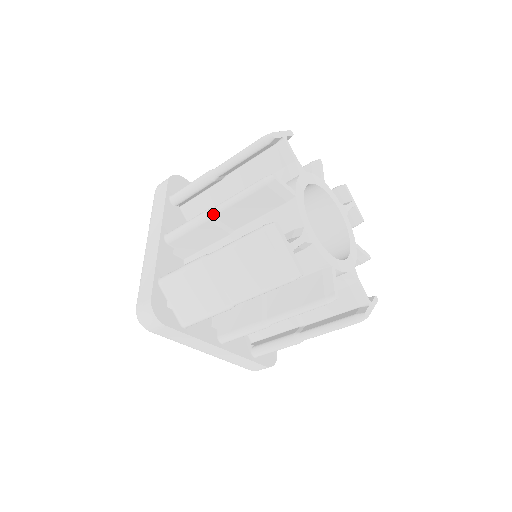
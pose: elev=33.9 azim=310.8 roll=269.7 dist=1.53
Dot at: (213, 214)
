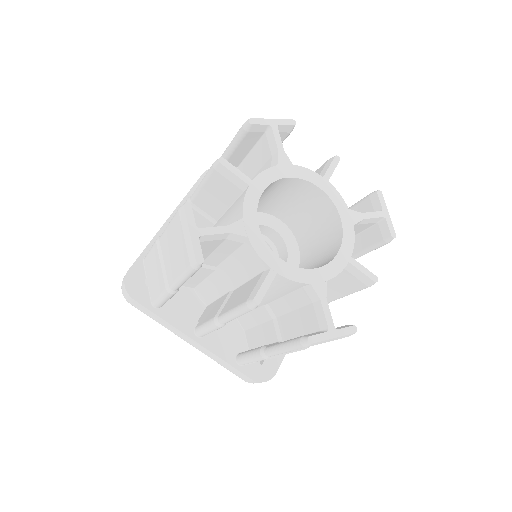
Dot at: (191, 200)
